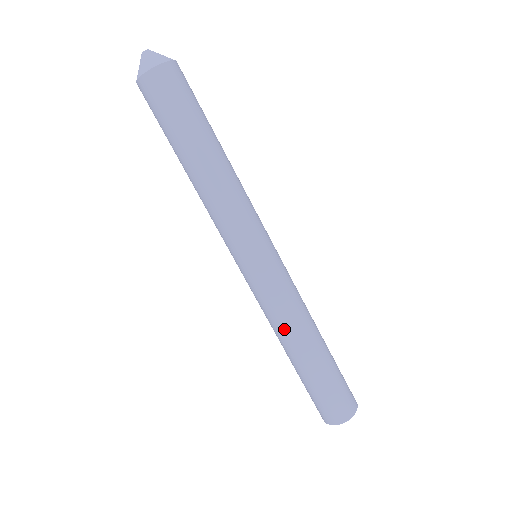
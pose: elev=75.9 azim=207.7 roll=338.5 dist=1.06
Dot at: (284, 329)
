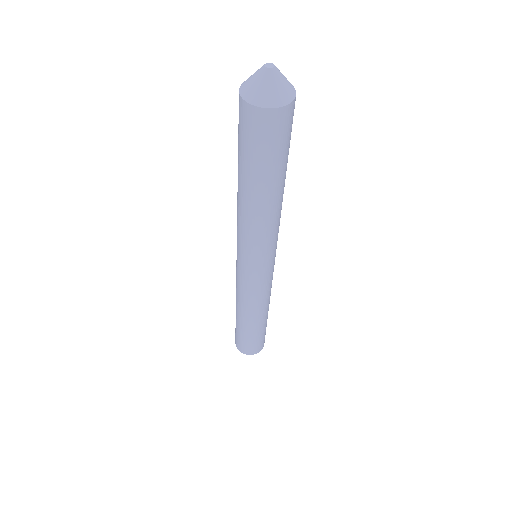
Dot at: (245, 307)
